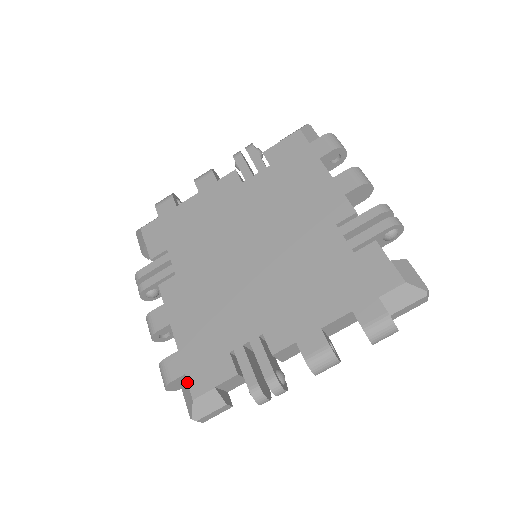
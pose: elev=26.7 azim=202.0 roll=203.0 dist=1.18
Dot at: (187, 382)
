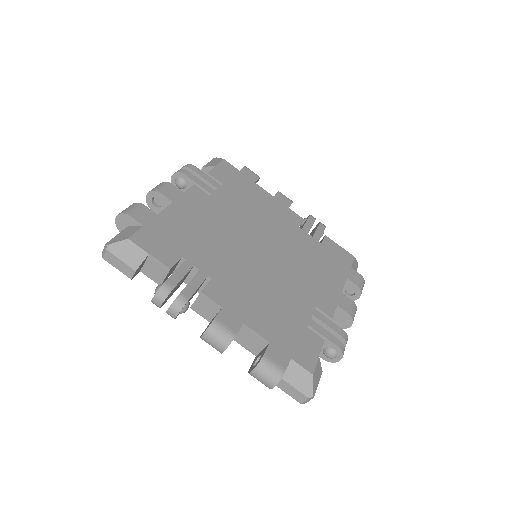
Dot at: (298, 363)
